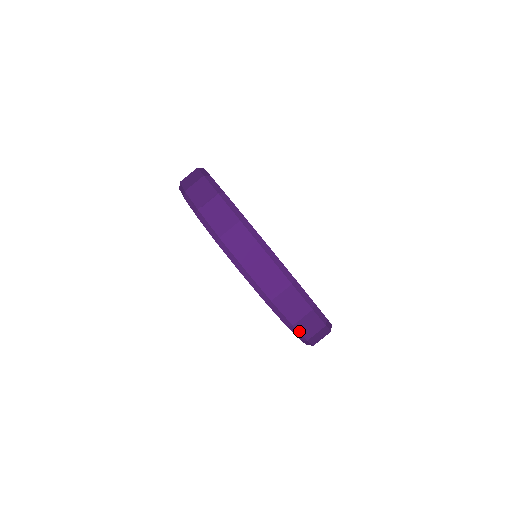
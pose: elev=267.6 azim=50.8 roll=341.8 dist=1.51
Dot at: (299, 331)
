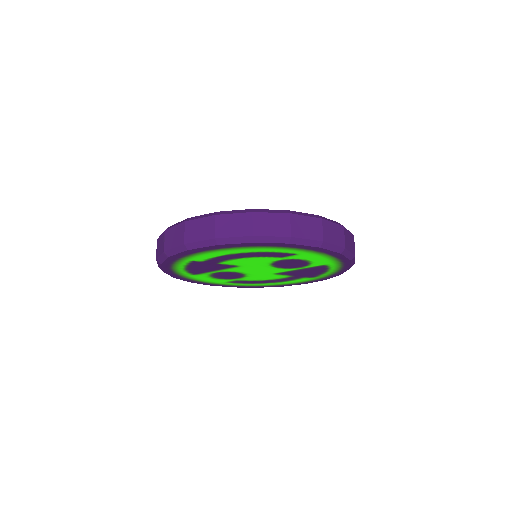
Dot at: (304, 238)
